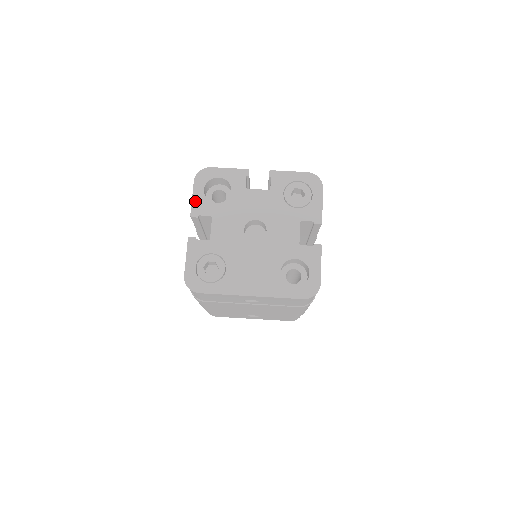
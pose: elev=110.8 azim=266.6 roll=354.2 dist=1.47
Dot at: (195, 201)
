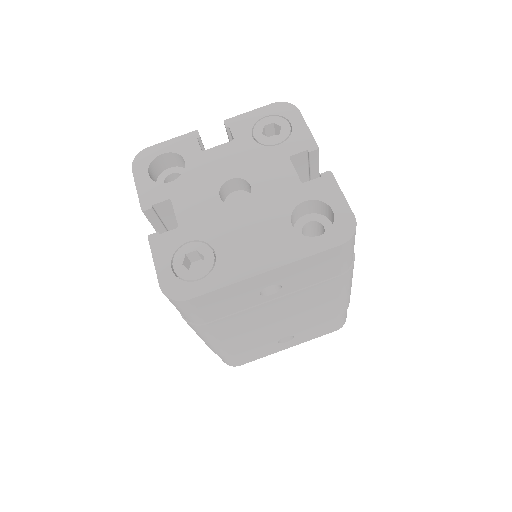
Dot at: (141, 191)
